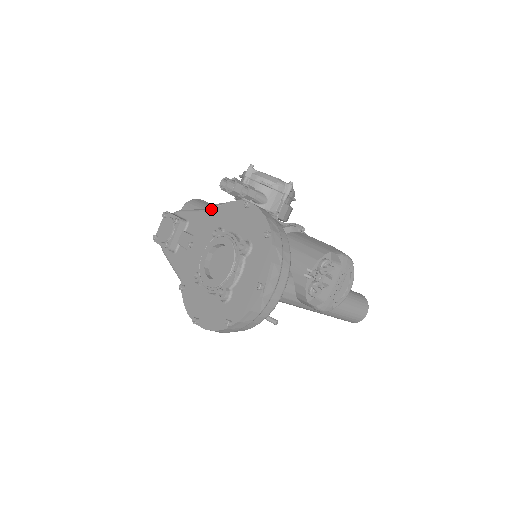
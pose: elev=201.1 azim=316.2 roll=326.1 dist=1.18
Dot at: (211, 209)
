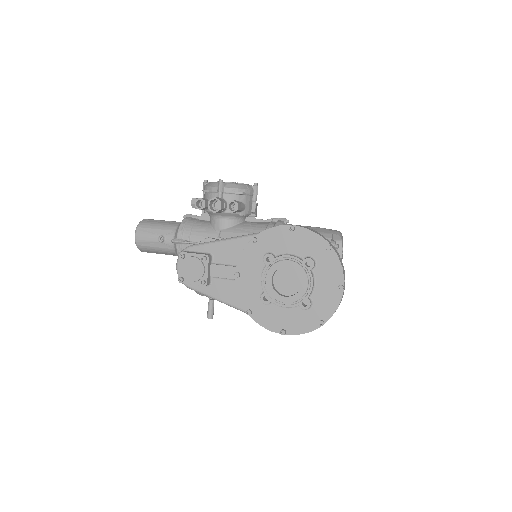
Dot at: (236, 237)
